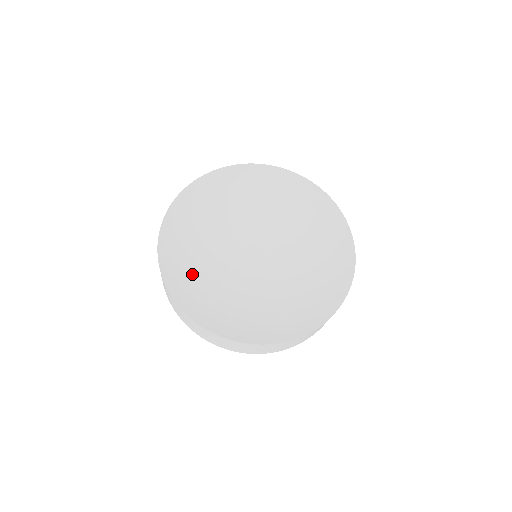
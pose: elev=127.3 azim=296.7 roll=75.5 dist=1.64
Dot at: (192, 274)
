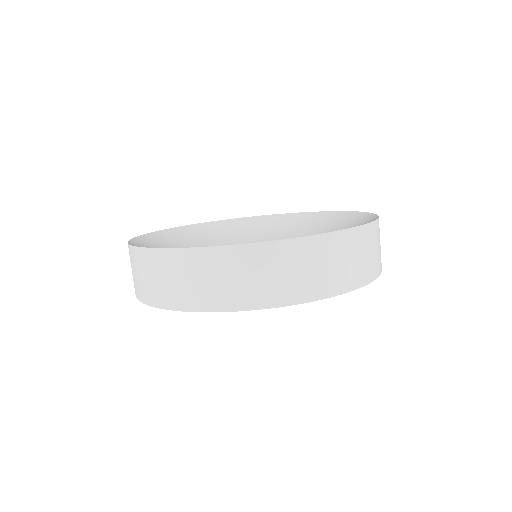
Dot at: occluded
